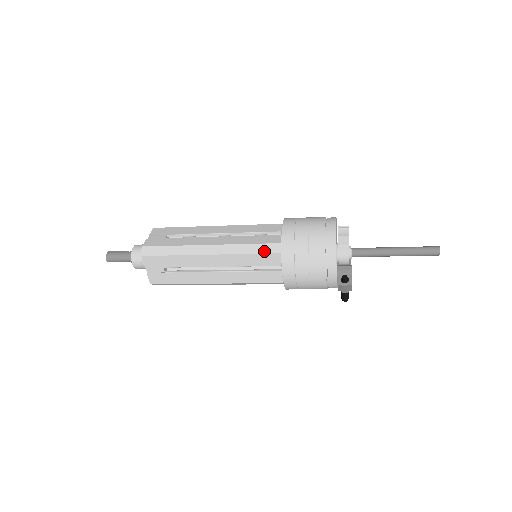
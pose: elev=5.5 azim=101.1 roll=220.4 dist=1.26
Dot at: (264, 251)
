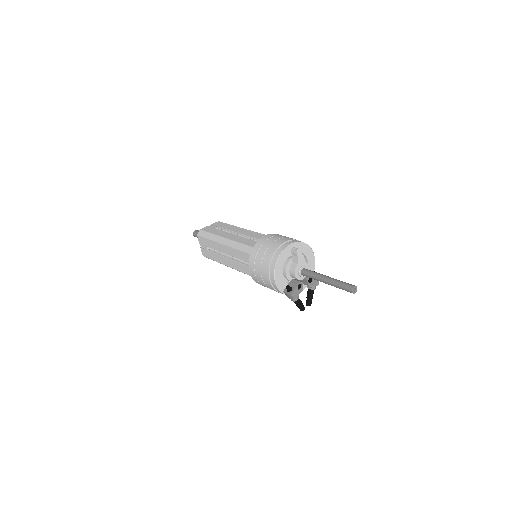
Dot at: (246, 251)
